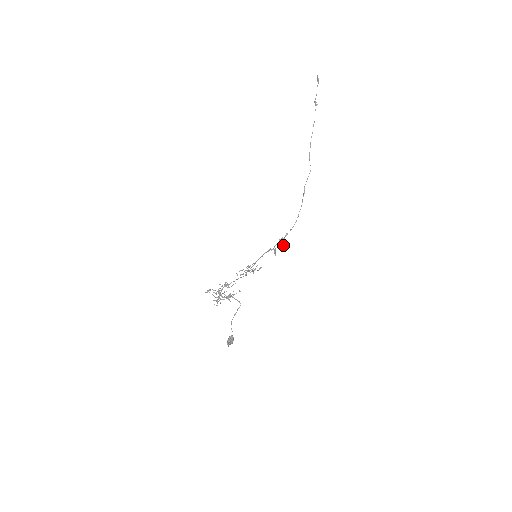
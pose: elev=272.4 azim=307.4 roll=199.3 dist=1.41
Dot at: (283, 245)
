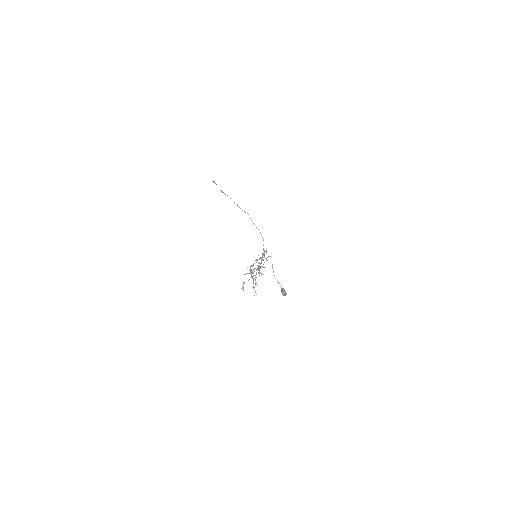
Dot at: occluded
